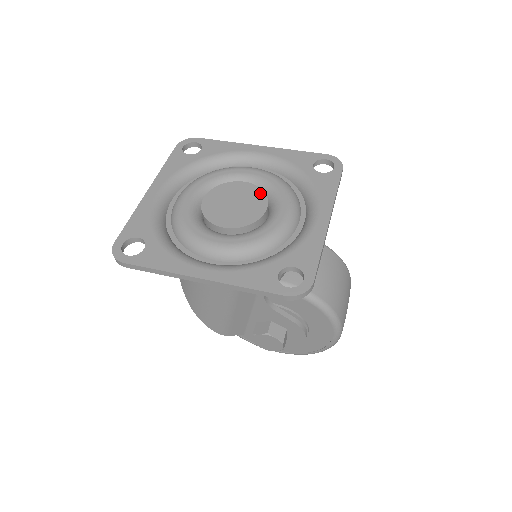
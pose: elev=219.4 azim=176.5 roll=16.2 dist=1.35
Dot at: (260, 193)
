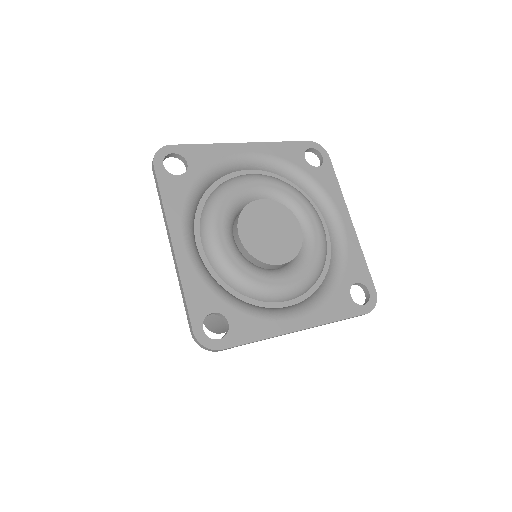
Dot at: (284, 210)
